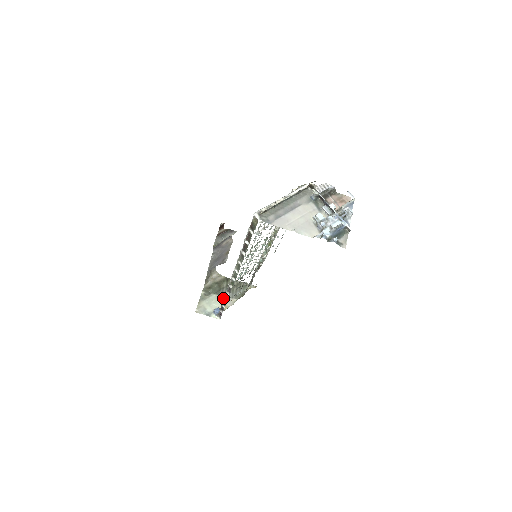
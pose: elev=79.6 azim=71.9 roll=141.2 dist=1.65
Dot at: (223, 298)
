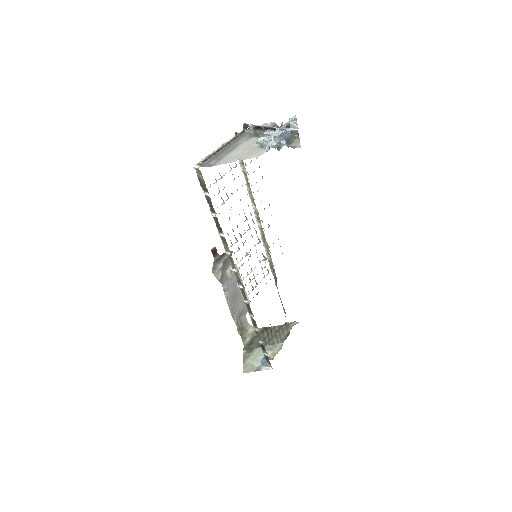
Dot at: (268, 347)
